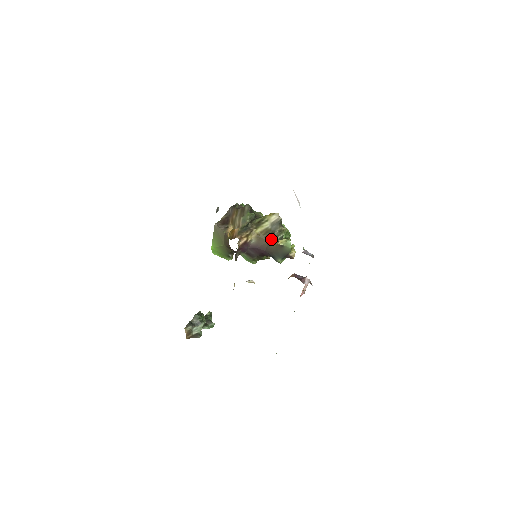
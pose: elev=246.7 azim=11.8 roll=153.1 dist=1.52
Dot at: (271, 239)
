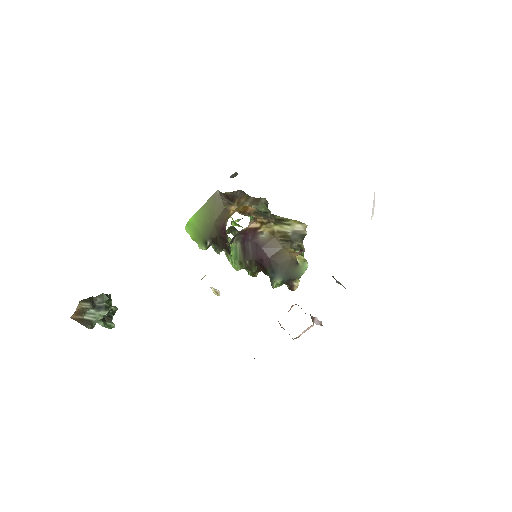
Dot at: (287, 247)
